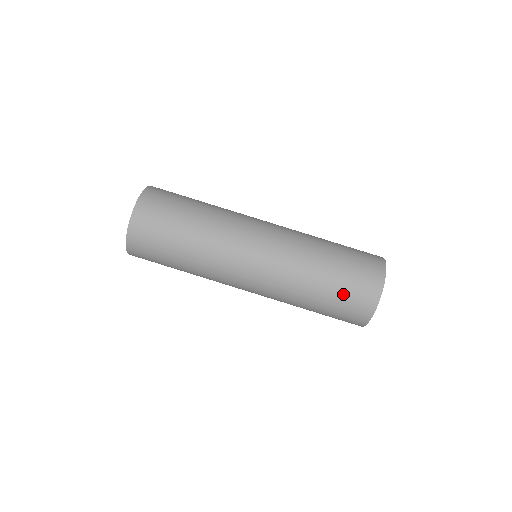
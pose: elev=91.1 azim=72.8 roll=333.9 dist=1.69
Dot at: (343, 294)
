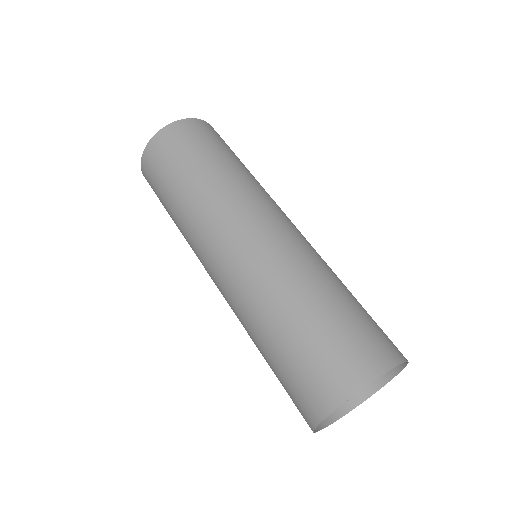
Dot at: (299, 360)
